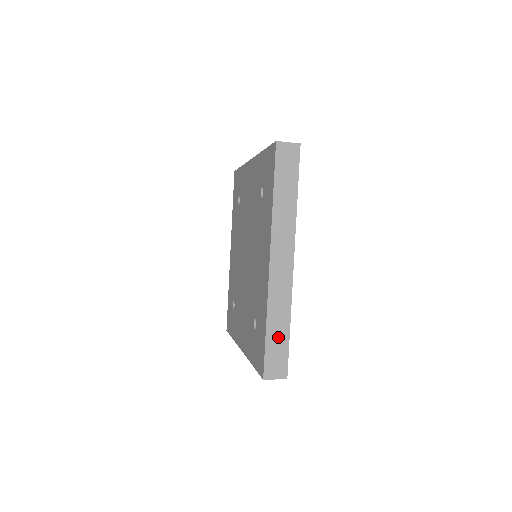
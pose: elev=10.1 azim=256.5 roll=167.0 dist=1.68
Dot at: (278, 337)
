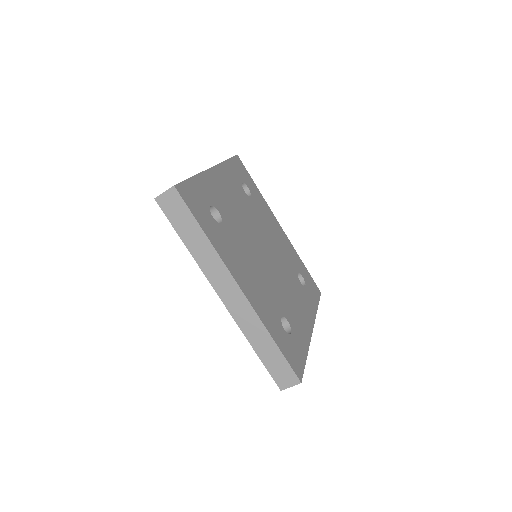
Dot at: (270, 354)
